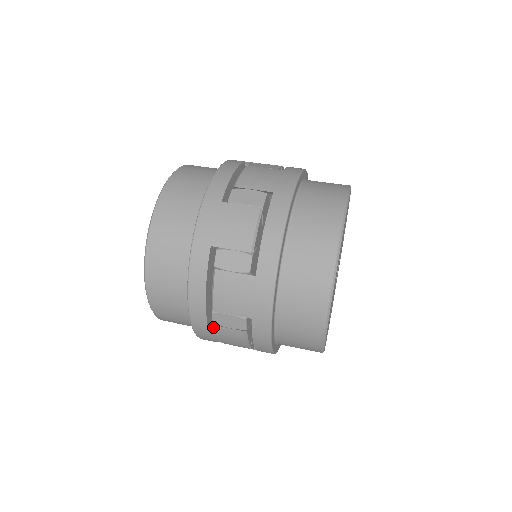
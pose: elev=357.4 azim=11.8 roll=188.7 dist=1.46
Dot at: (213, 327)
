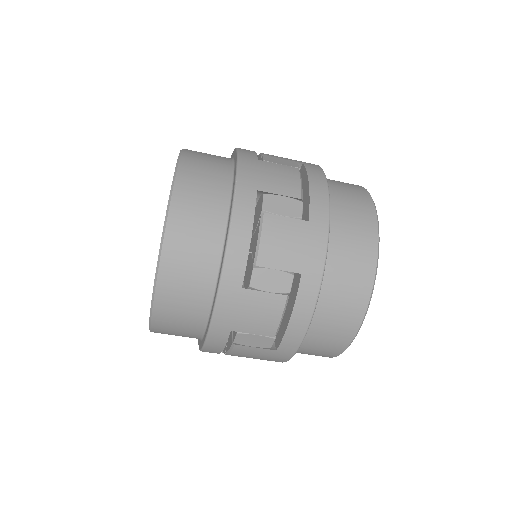
Dot at: (247, 294)
